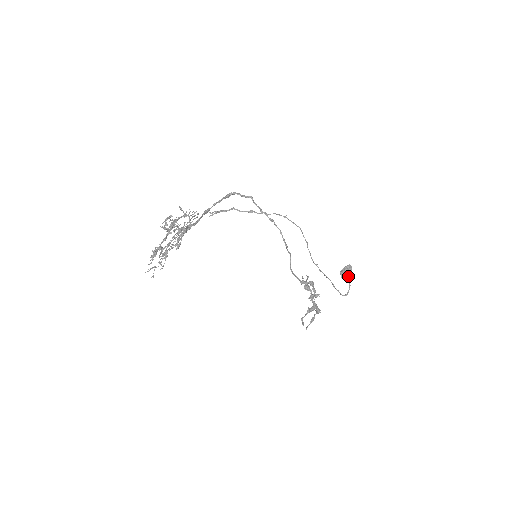
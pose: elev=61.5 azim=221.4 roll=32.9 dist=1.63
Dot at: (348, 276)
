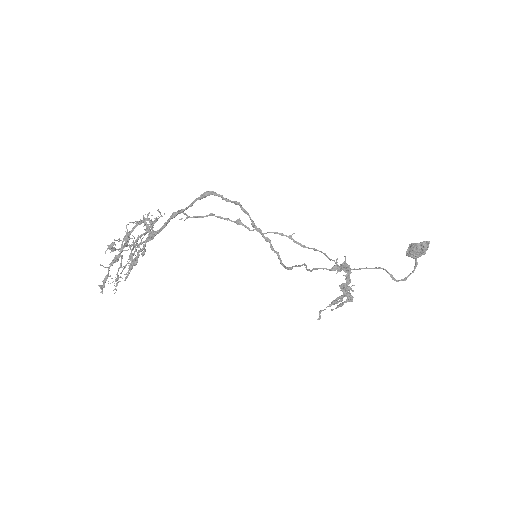
Dot at: (416, 257)
